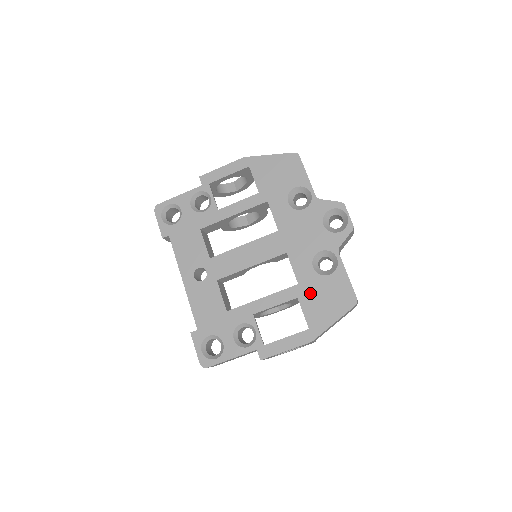
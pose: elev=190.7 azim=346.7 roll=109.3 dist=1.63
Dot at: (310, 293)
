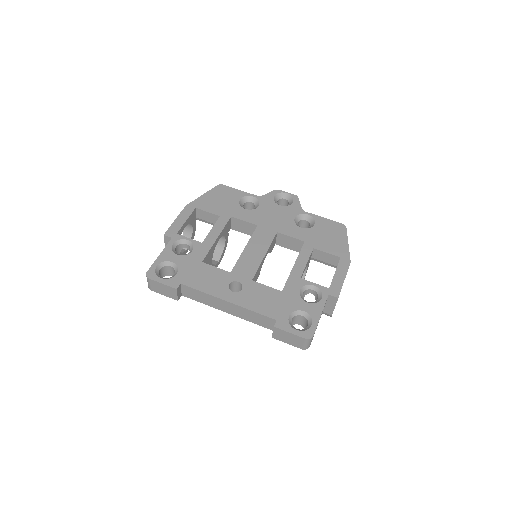
Dot at: (317, 240)
